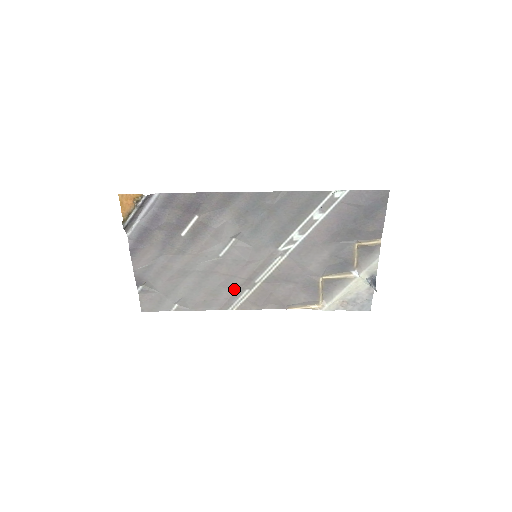
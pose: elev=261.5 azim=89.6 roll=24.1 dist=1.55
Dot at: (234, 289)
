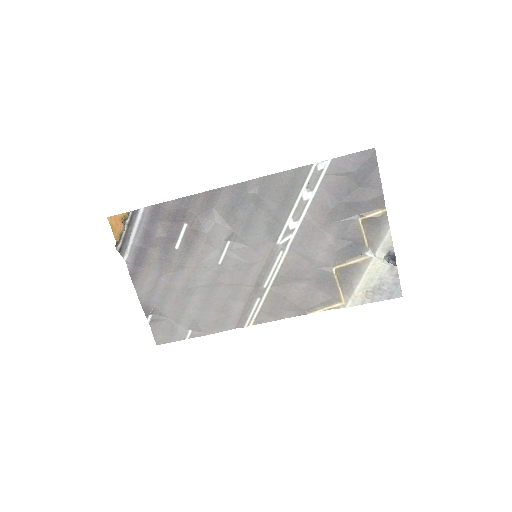
Dot at: (244, 301)
